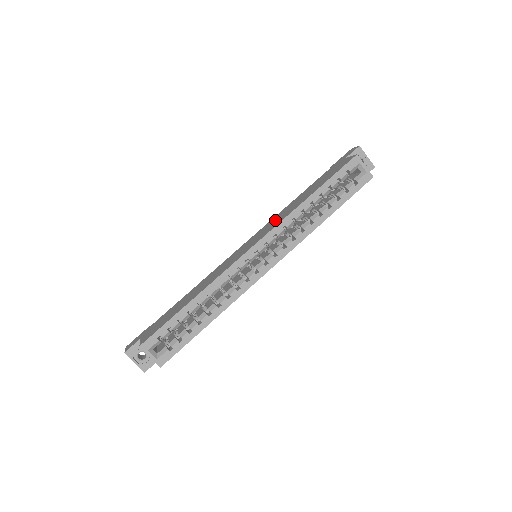
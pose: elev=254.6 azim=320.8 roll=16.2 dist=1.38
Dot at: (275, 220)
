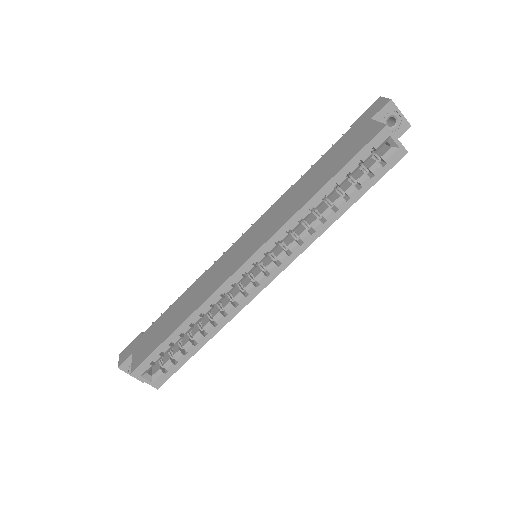
Dot at: (277, 212)
